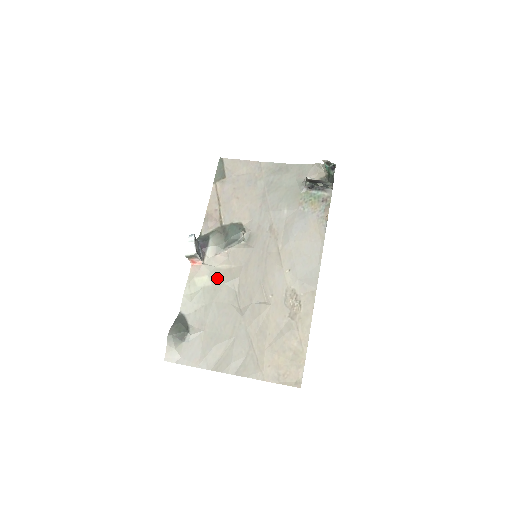
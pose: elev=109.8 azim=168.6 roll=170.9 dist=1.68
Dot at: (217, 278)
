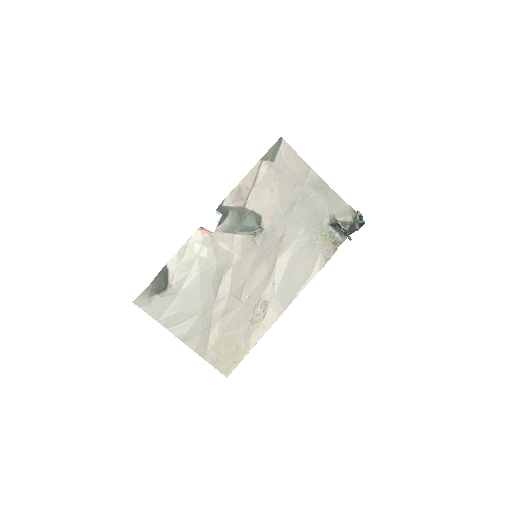
Dot at: (214, 255)
